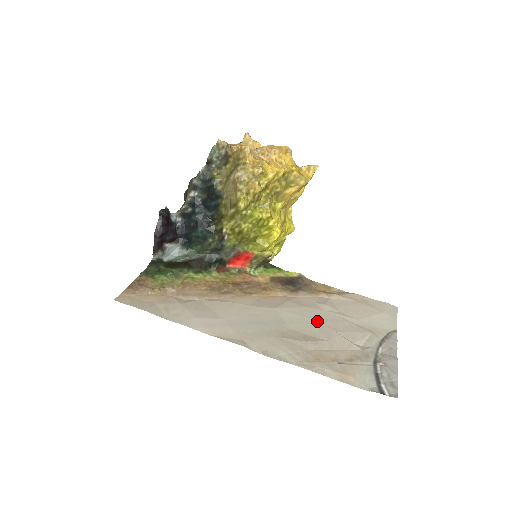
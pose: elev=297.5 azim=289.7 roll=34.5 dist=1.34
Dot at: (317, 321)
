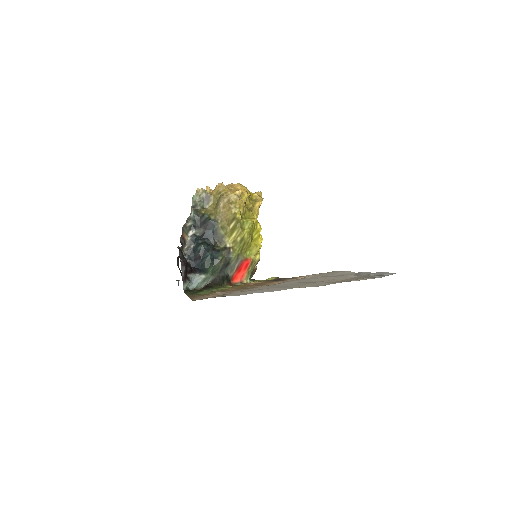
Dot at: (317, 278)
